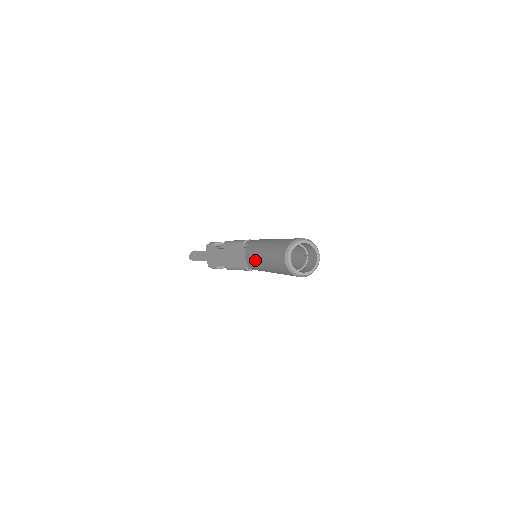
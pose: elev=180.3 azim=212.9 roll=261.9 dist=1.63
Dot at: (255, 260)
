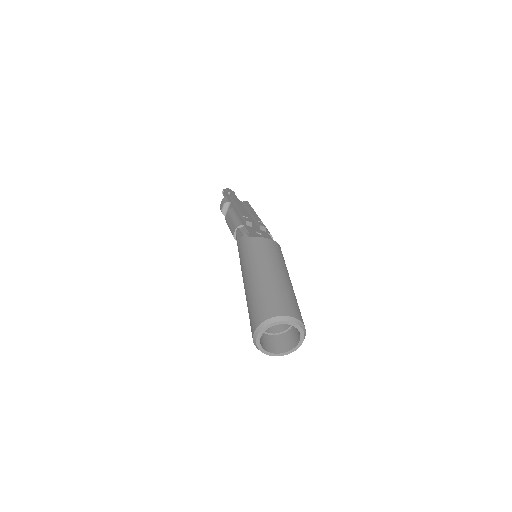
Dot at: occluded
